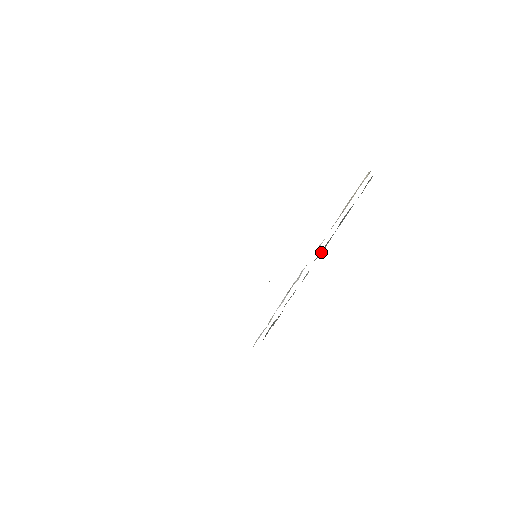
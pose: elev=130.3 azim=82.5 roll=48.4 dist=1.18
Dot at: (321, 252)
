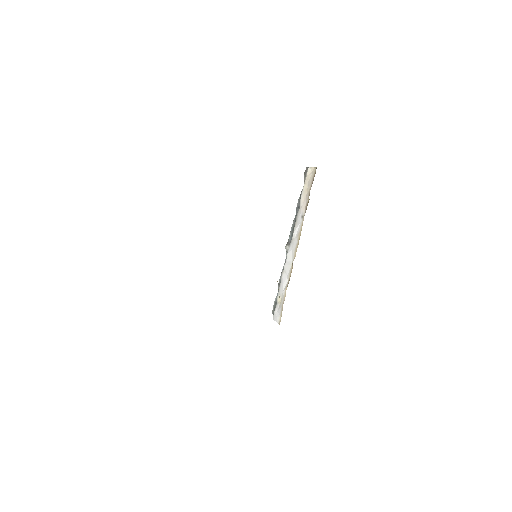
Dot at: (291, 236)
